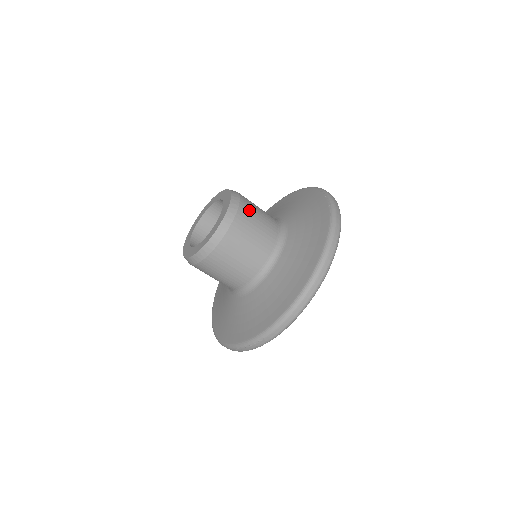
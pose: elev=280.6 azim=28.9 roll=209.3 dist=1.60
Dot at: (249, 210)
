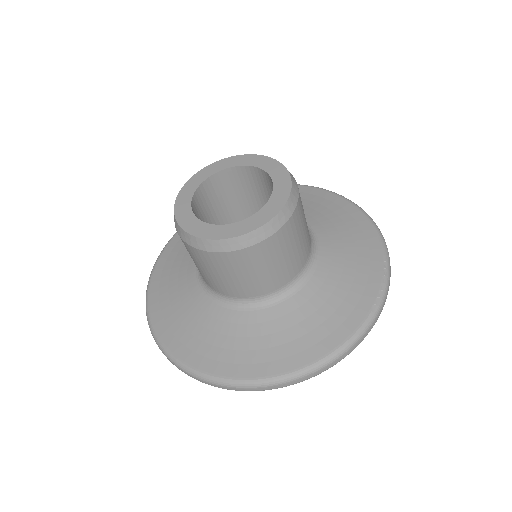
Dot at: (289, 236)
